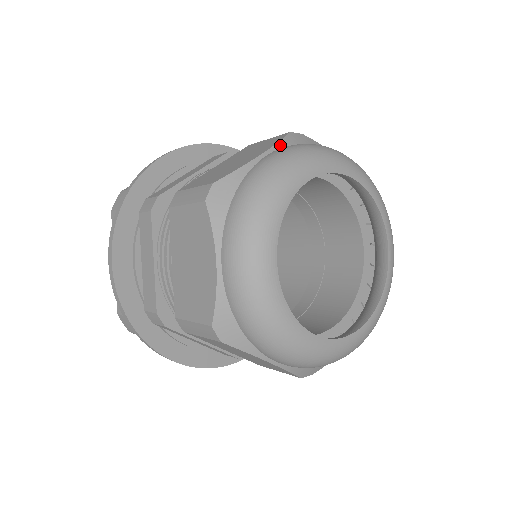
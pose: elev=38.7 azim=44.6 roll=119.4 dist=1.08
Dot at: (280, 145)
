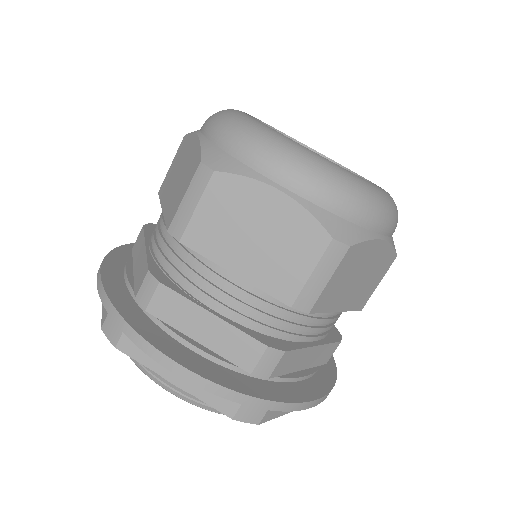
Dot at: occluded
